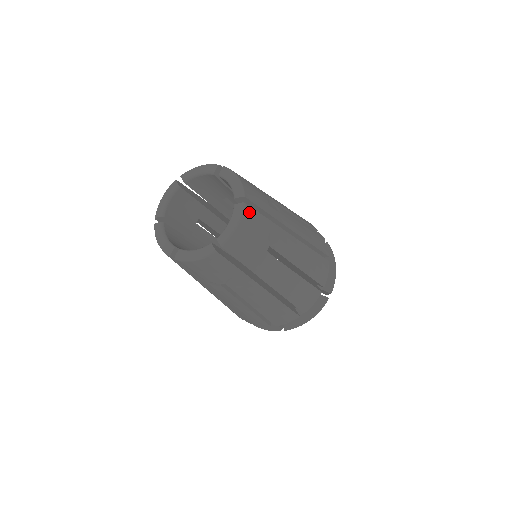
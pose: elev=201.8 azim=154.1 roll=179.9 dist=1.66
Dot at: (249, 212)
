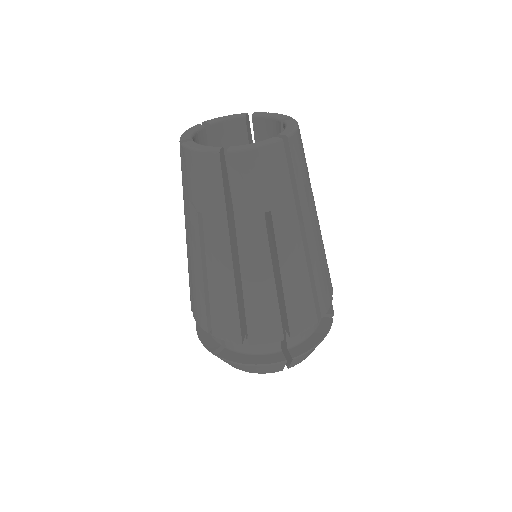
Dot at: occluded
